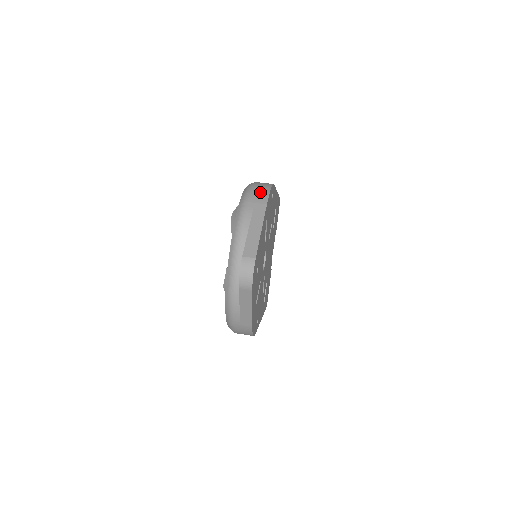
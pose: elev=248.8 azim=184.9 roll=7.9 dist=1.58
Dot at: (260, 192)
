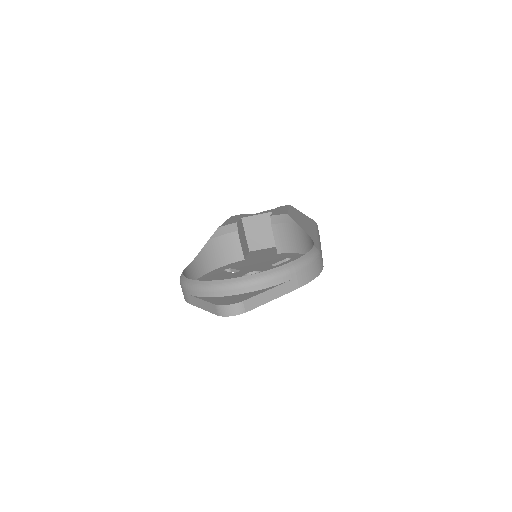
Dot at: (309, 273)
